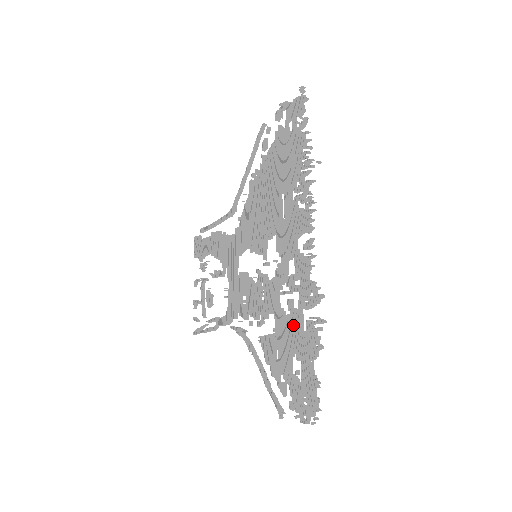
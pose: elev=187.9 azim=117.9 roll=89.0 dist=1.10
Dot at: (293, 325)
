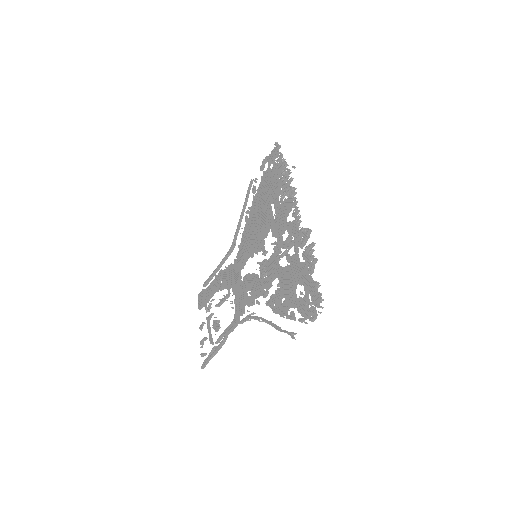
Dot at: (292, 266)
